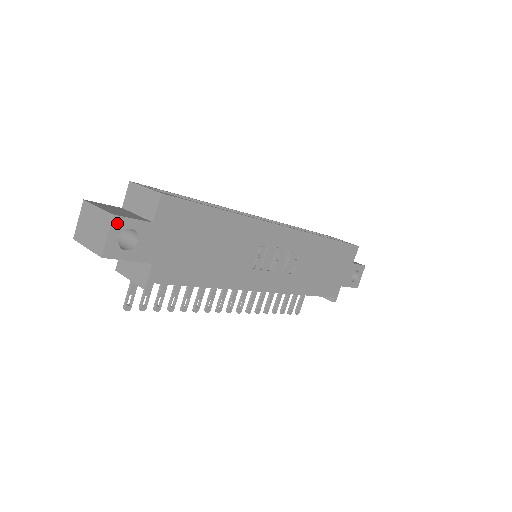
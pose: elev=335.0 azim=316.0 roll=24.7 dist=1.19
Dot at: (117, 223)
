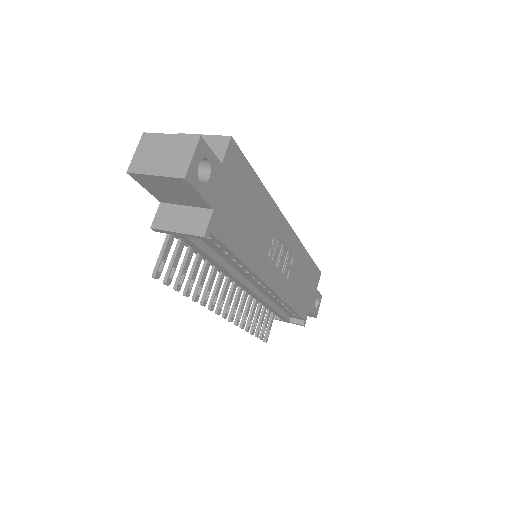
Dot at: (201, 147)
